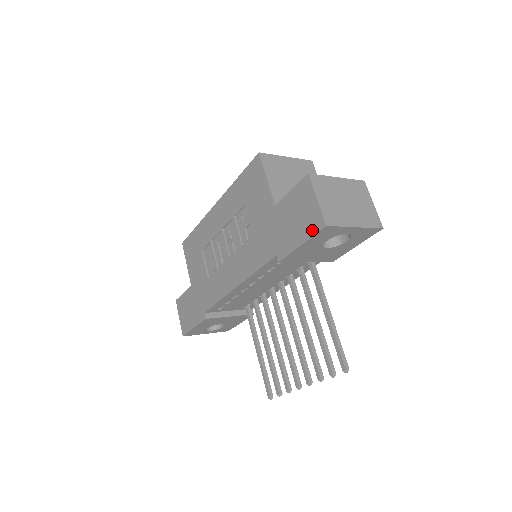
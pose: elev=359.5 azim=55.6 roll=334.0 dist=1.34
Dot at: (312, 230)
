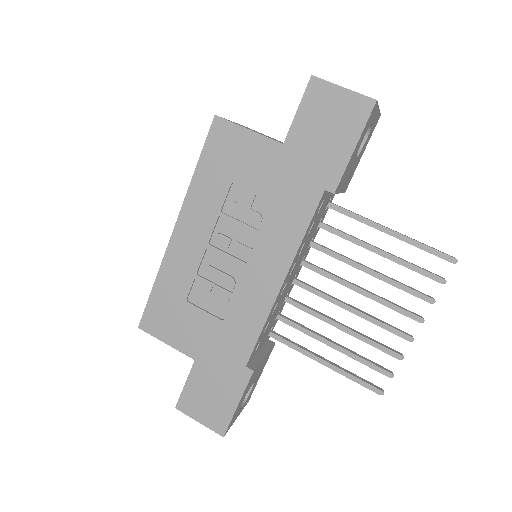
Dot at: (360, 120)
